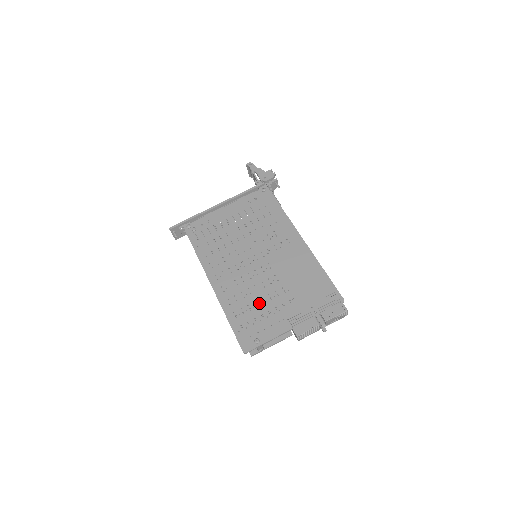
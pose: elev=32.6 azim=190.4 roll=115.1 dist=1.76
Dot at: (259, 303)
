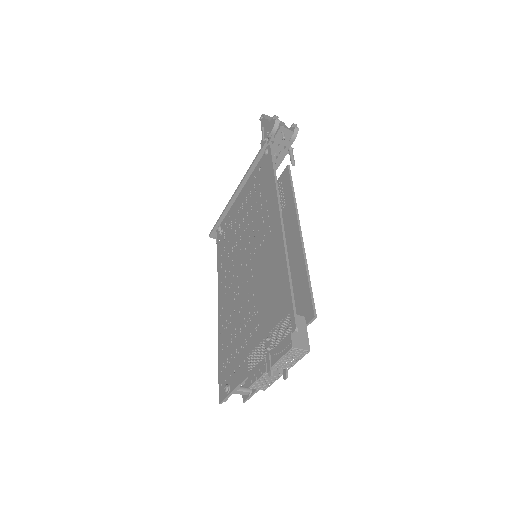
Dot at: (237, 331)
